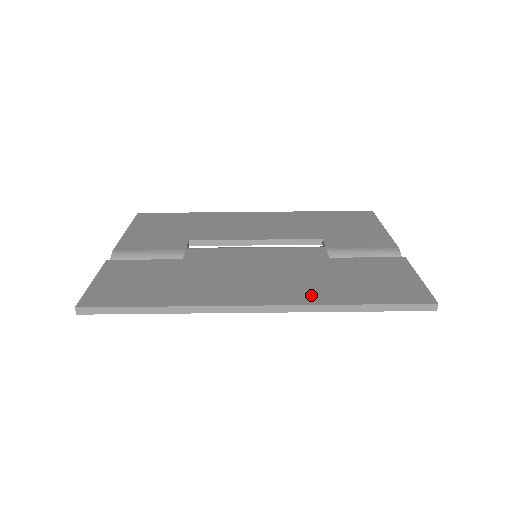
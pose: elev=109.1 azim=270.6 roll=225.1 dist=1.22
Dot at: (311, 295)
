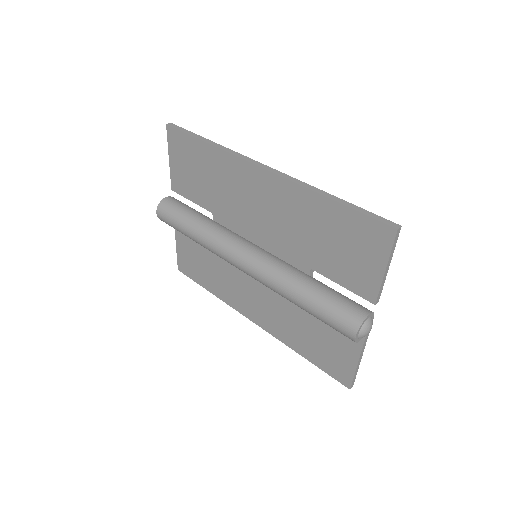
Dot at: occluded
